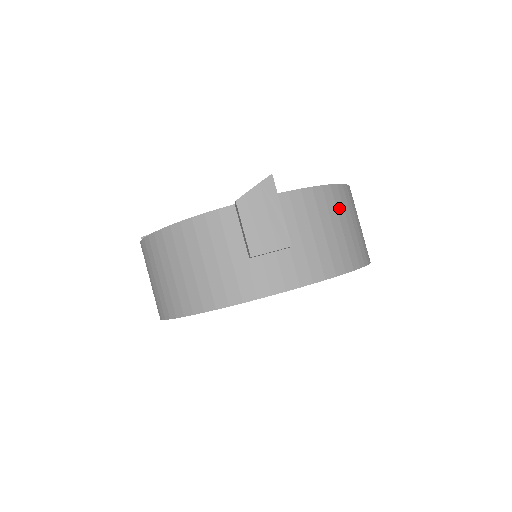
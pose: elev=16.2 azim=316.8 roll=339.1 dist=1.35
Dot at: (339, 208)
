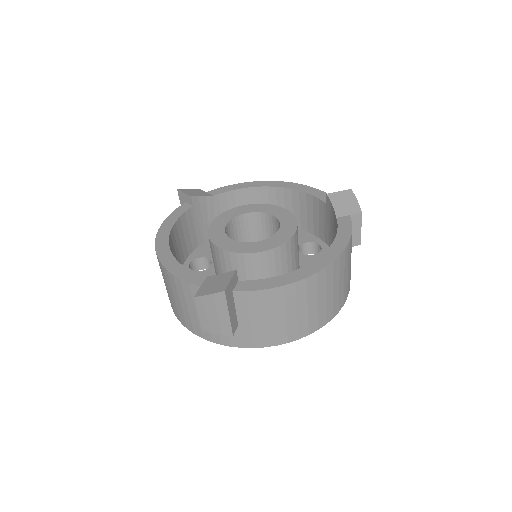
Dot at: (300, 298)
